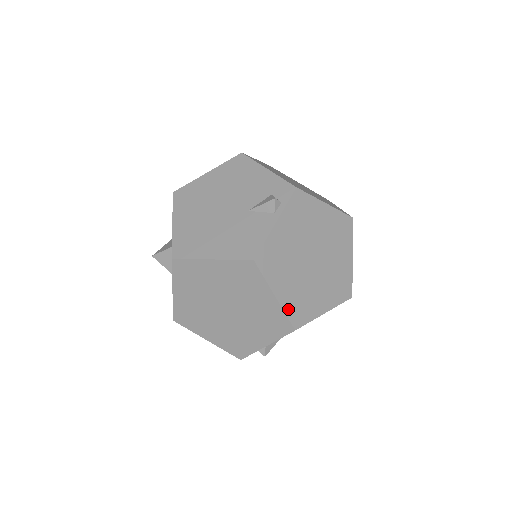
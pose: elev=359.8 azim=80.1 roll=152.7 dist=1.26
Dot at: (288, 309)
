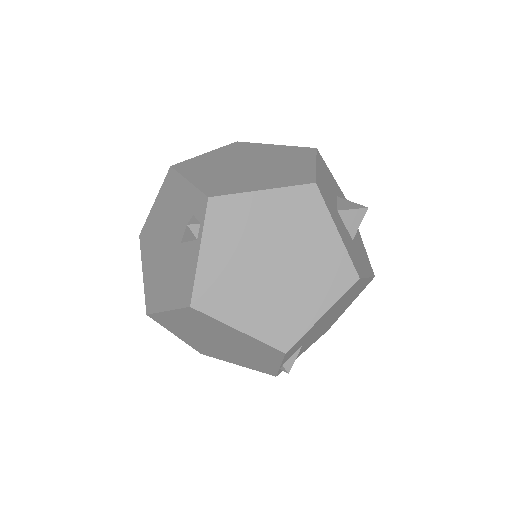
Dot at: (264, 335)
